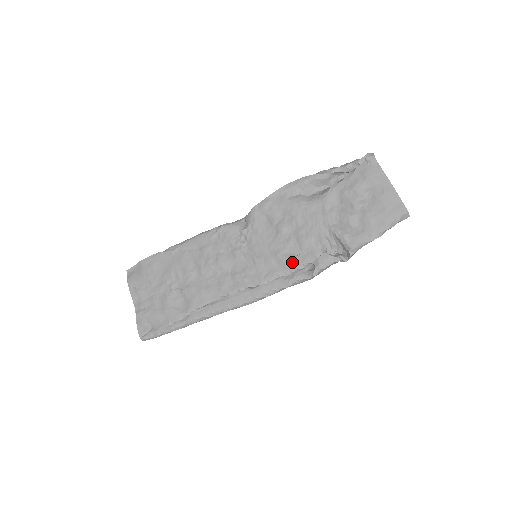
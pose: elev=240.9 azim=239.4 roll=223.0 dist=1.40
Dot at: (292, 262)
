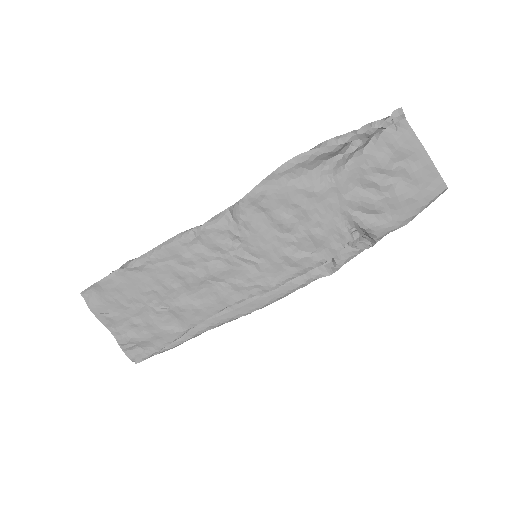
Dot at: (307, 262)
